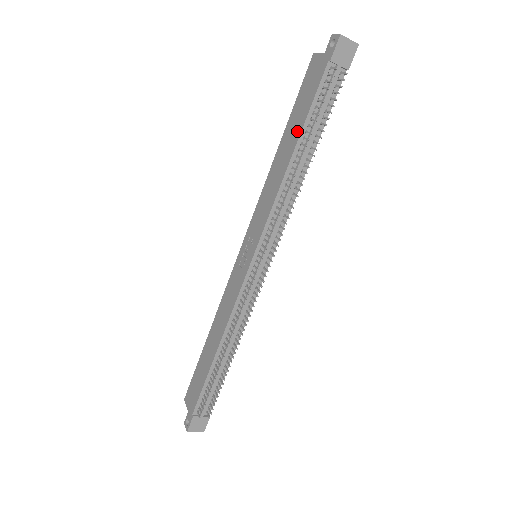
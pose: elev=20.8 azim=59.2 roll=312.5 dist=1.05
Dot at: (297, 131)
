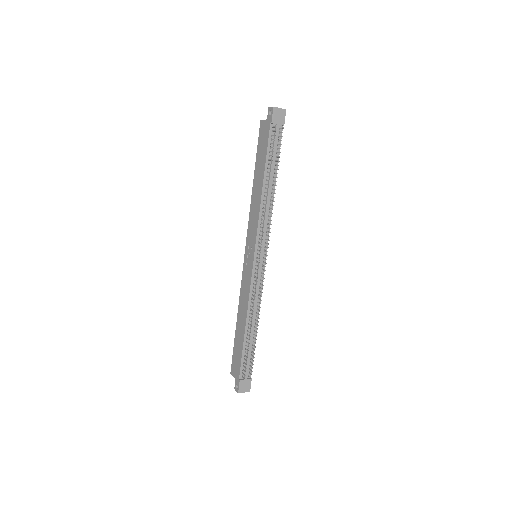
Dot at: (262, 169)
